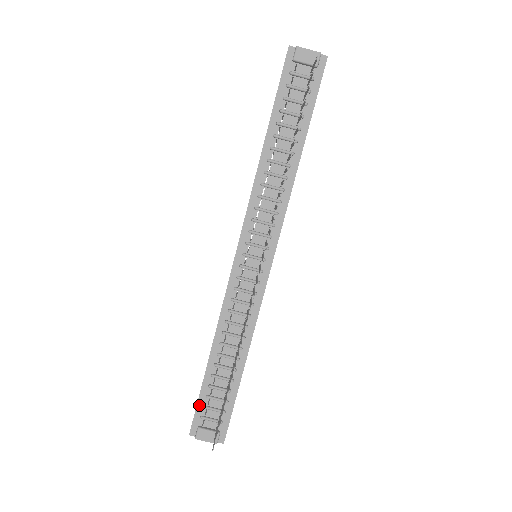
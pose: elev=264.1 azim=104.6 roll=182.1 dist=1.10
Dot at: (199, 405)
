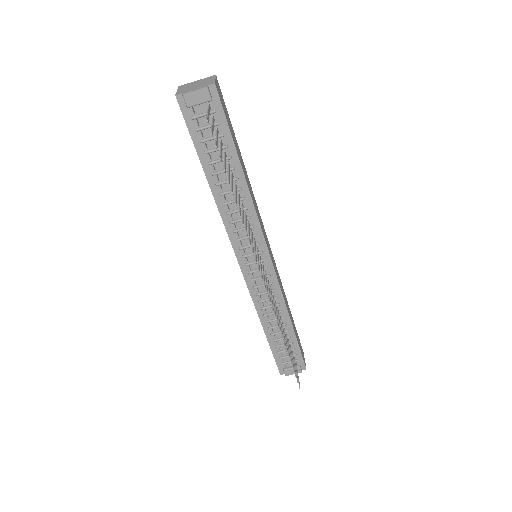
Dot at: (276, 358)
